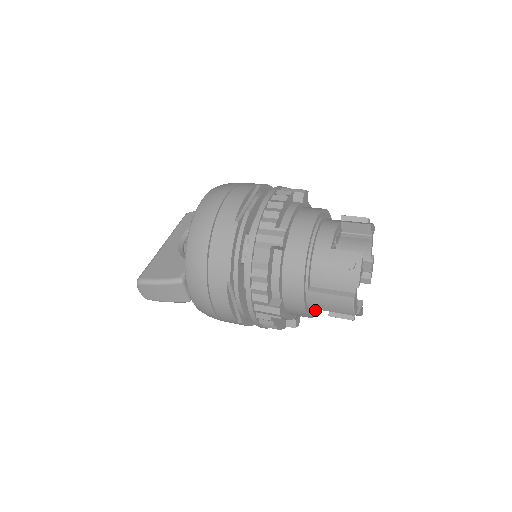
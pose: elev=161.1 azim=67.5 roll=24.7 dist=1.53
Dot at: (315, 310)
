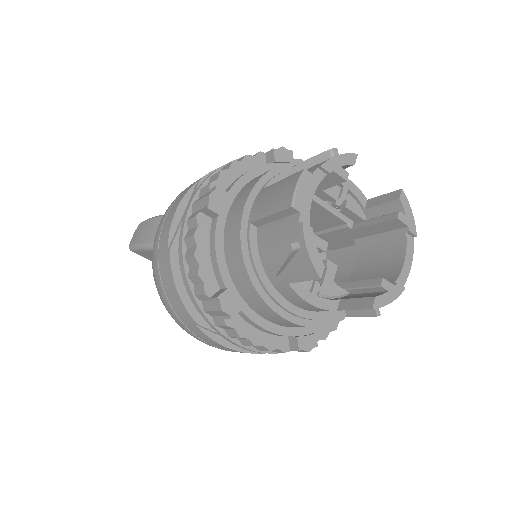
Dot at: (258, 261)
